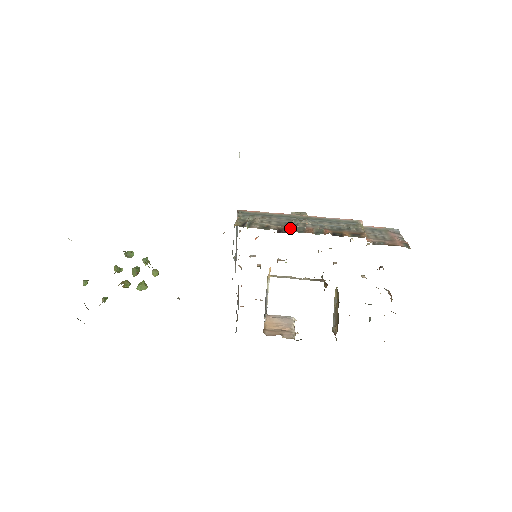
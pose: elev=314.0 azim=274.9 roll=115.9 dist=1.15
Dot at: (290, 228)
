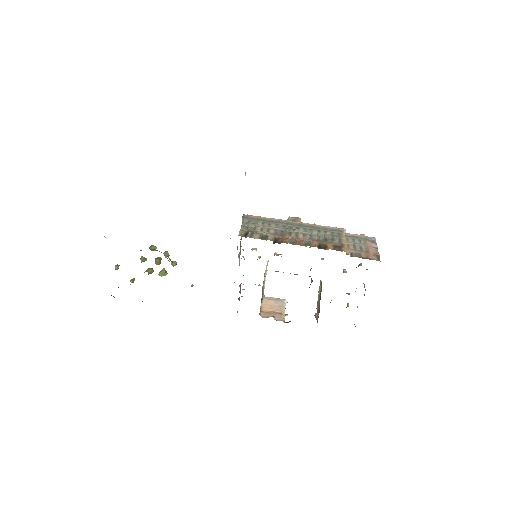
Dot at: (284, 239)
